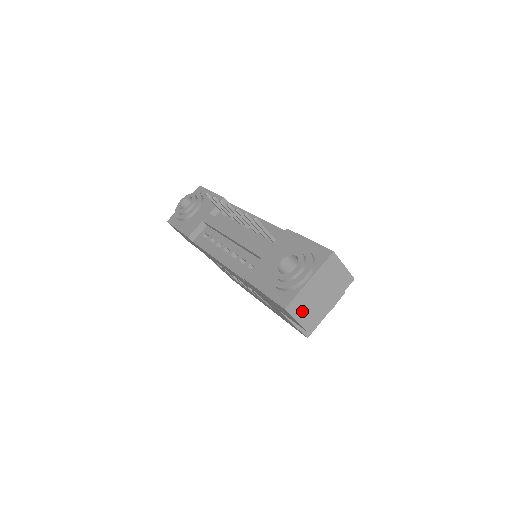
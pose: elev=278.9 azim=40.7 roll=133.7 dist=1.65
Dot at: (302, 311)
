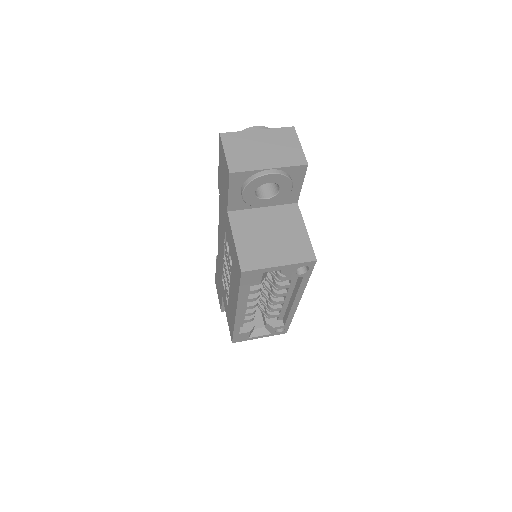
Dot at: (235, 148)
